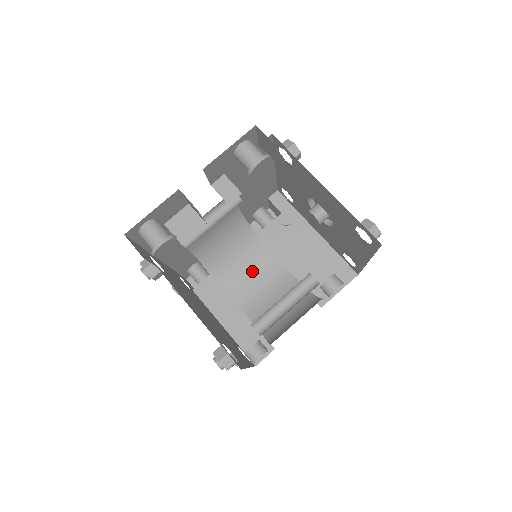
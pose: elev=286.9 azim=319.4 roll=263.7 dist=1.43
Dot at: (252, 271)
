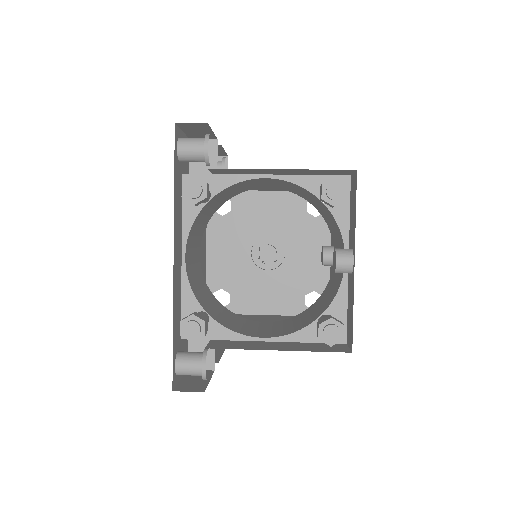
Dot at: (250, 326)
